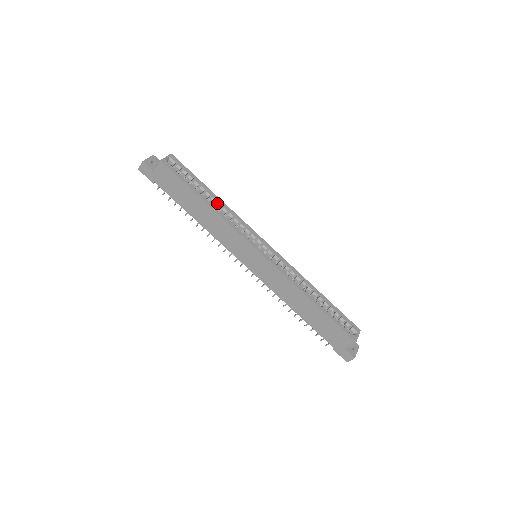
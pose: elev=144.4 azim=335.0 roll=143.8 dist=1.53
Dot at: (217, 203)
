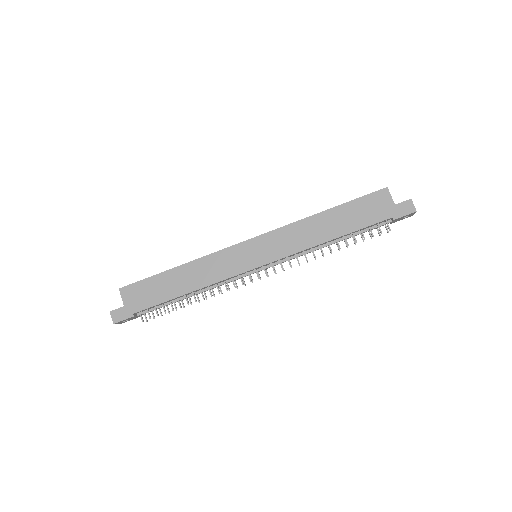
Dot at: occluded
